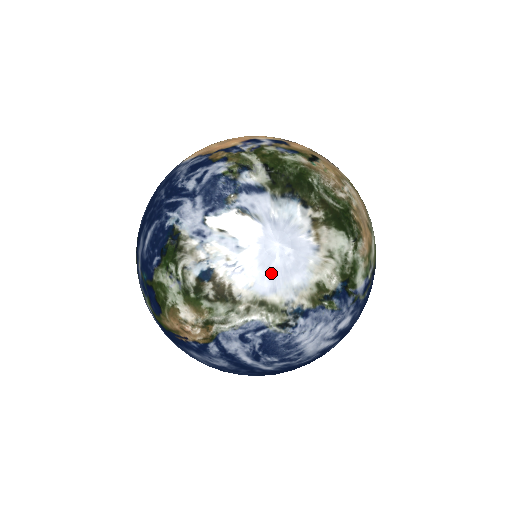
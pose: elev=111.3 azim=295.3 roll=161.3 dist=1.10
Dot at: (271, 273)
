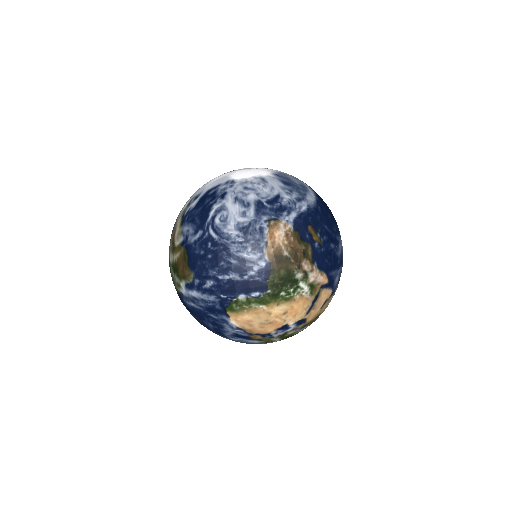
Dot at: occluded
